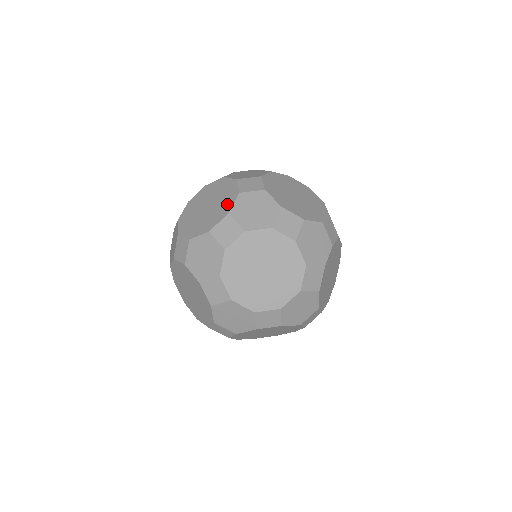
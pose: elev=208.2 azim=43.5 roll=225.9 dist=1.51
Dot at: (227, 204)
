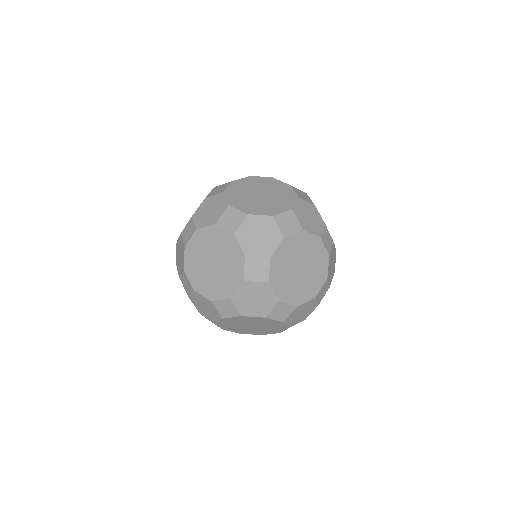
Dot at: (288, 201)
